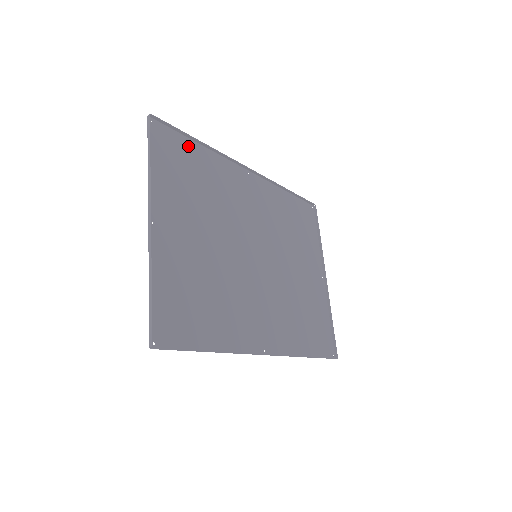
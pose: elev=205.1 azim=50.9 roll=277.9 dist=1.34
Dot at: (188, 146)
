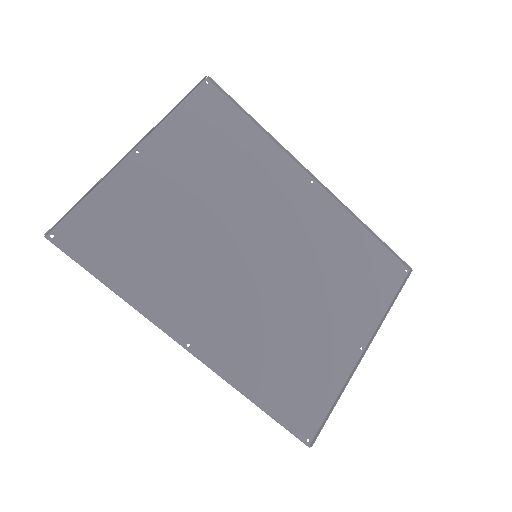
Dot at: (239, 120)
